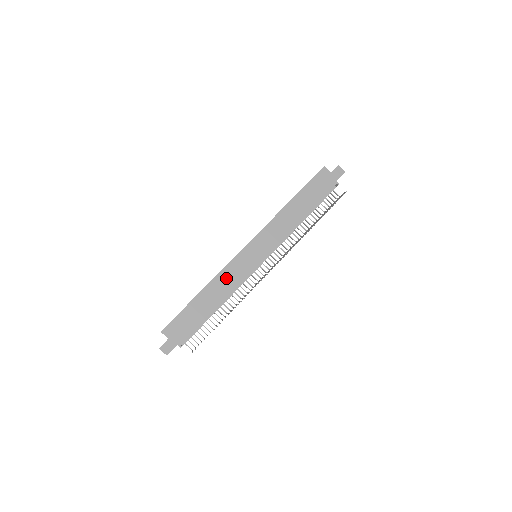
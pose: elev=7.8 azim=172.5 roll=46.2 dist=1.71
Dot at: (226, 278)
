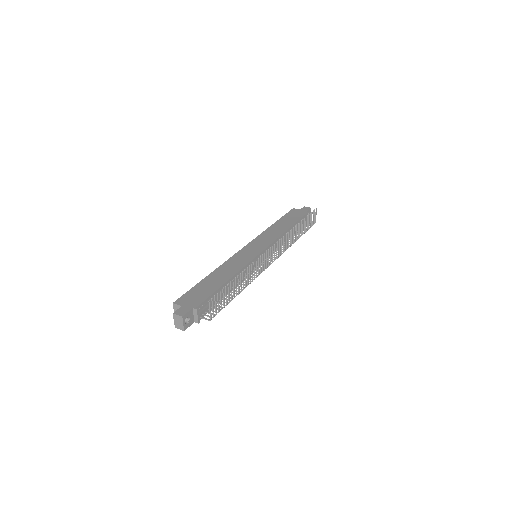
Dot at: (231, 264)
